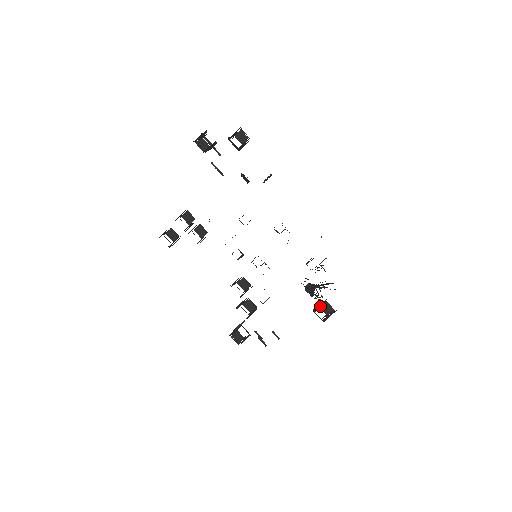
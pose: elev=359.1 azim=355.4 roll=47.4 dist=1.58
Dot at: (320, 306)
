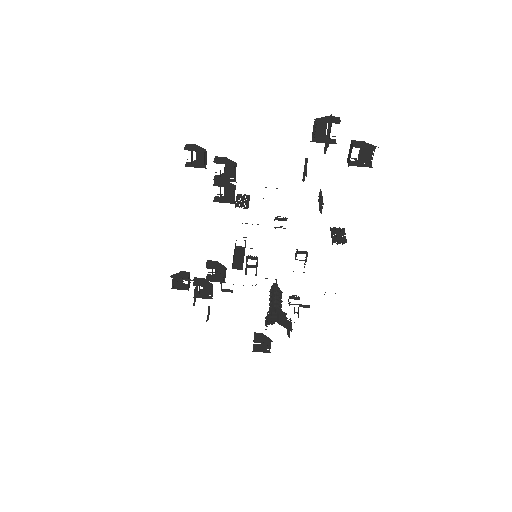
Dot at: (262, 340)
